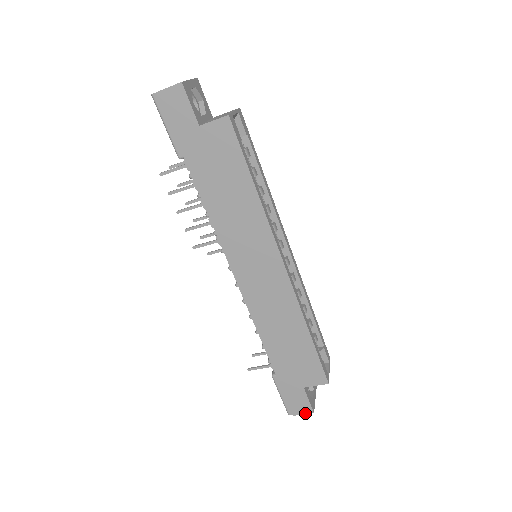
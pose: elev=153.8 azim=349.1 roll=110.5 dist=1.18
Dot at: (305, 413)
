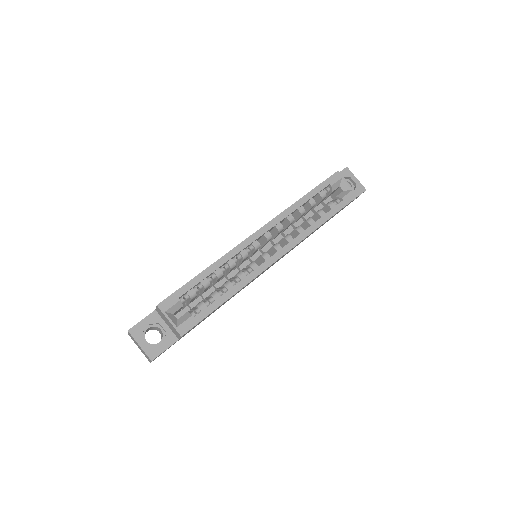
Dot at: occluded
